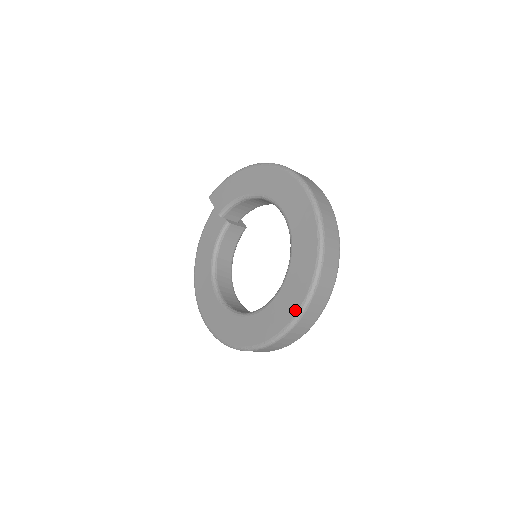
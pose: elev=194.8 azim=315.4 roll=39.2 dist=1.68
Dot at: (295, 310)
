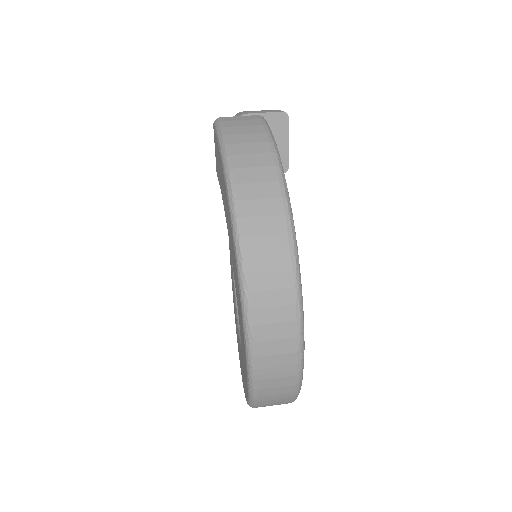
Dot at: occluded
